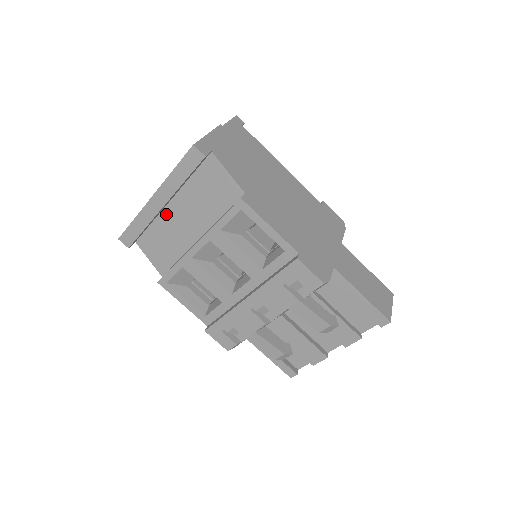
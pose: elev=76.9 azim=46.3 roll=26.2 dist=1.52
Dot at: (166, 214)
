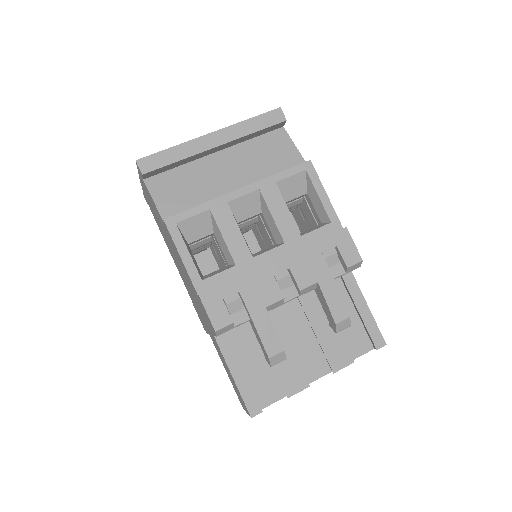
Dot at: (205, 162)
